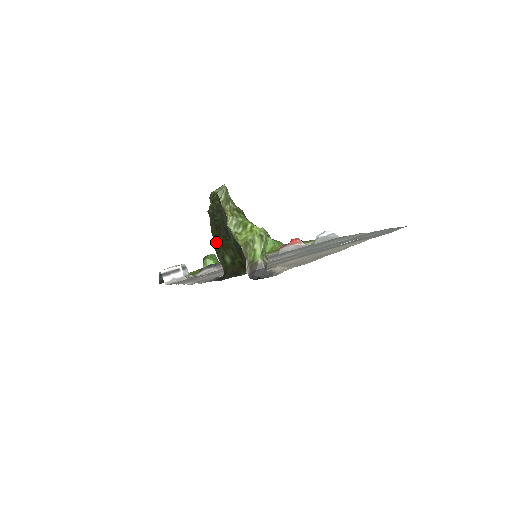
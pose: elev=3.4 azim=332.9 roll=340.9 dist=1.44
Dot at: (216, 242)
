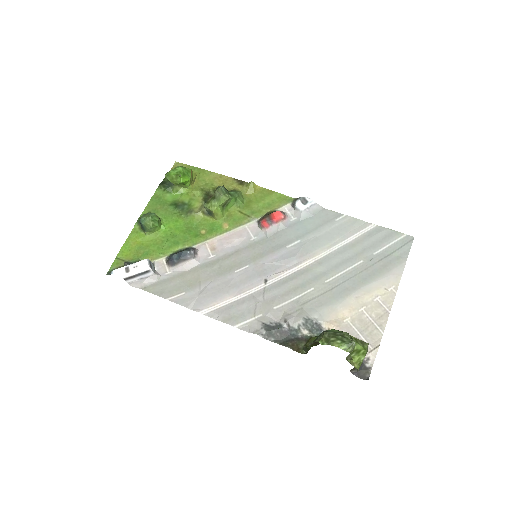
Dot at: (309, 347)
